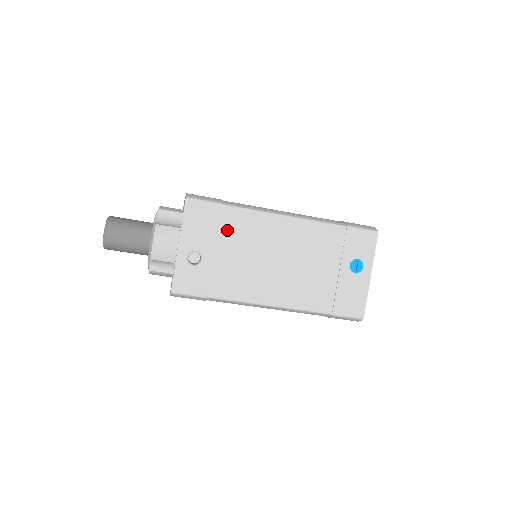
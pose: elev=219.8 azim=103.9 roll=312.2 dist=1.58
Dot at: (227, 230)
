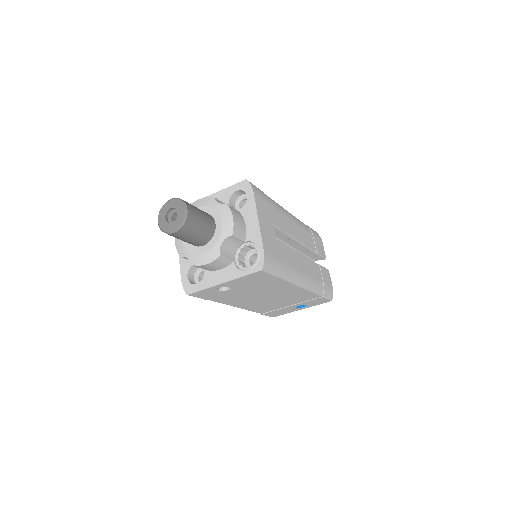
Dot at: (262, 284)
